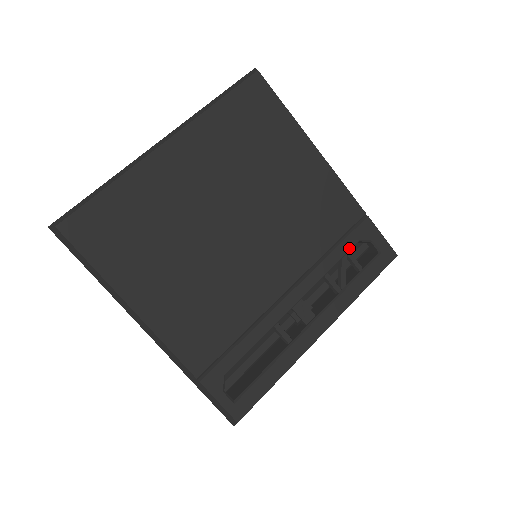
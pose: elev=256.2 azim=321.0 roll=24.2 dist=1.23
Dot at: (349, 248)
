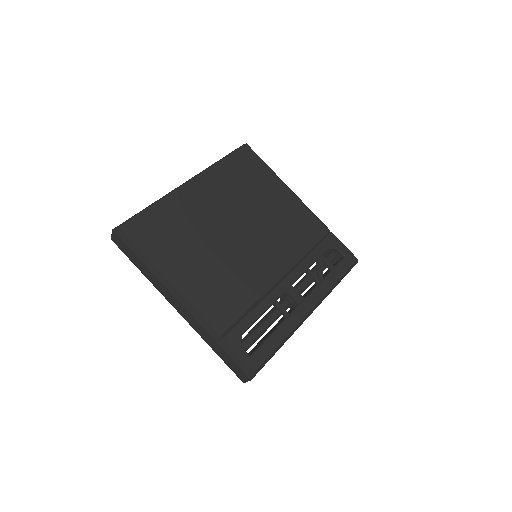
Dot at: (322, 252)
